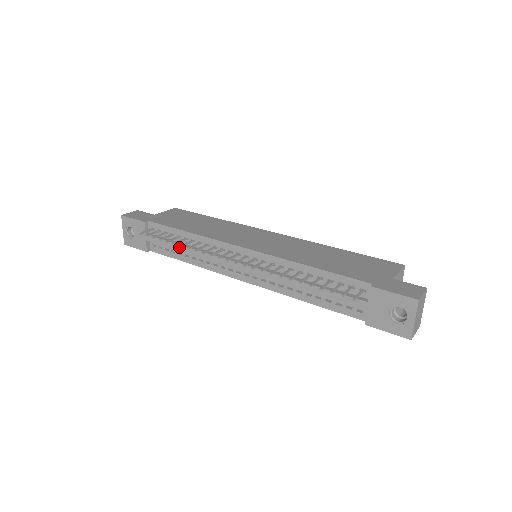
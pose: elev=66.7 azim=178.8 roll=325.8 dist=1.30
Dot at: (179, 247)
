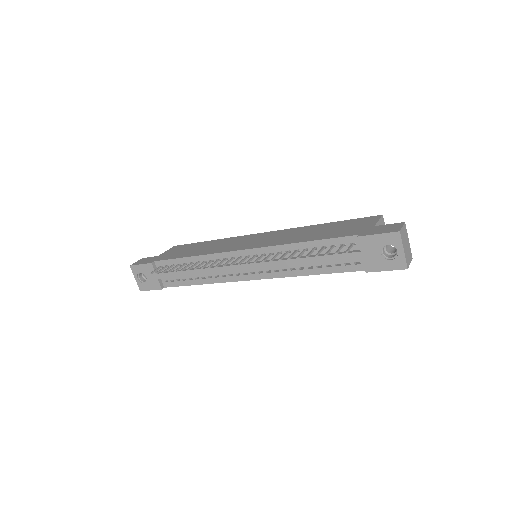
Dot at: (188, 273)
